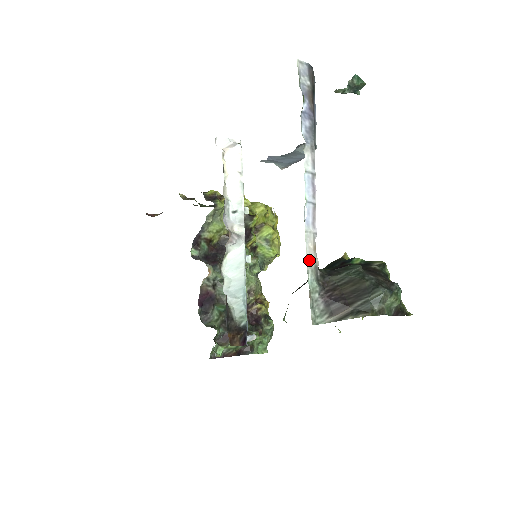
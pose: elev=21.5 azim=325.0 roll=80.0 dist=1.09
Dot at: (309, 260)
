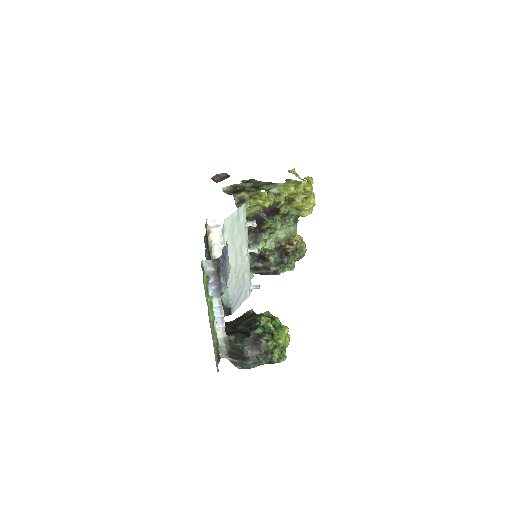
Dot at: (219, 337)
